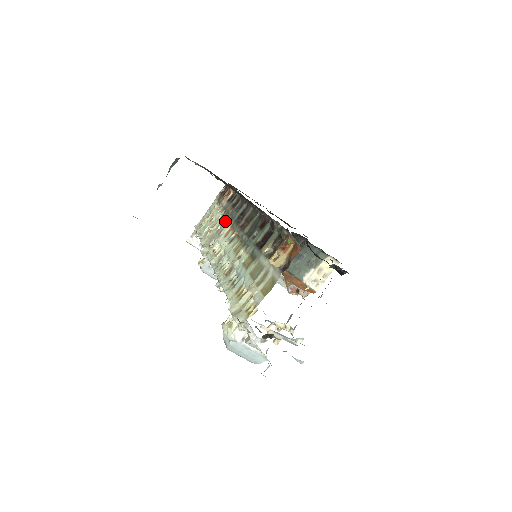
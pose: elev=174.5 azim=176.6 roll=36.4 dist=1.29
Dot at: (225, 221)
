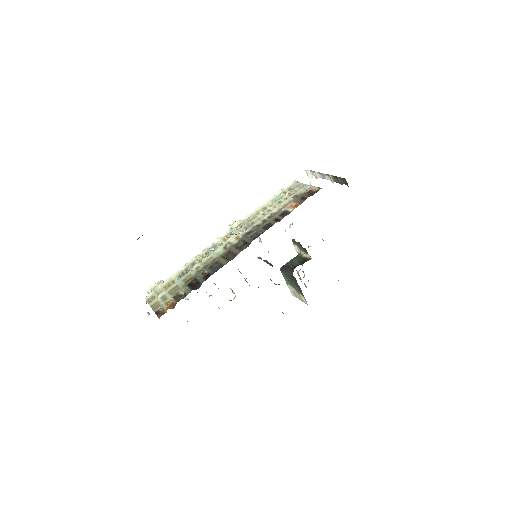
Dot at: (253, 227)
